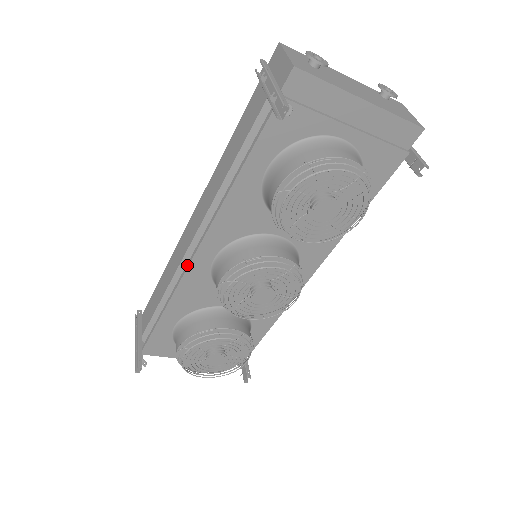
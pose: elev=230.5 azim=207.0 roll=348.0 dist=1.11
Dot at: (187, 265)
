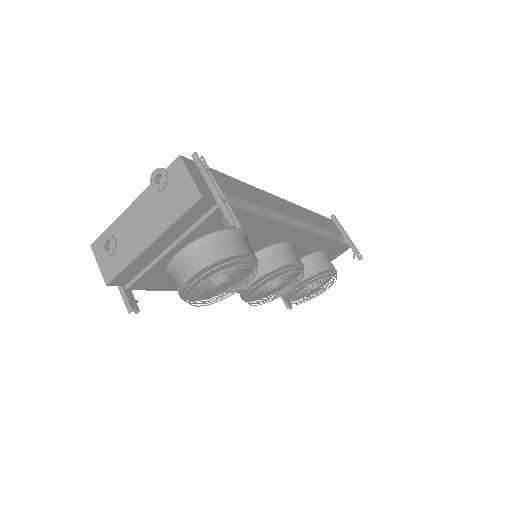
Dot at: (232, 292)
